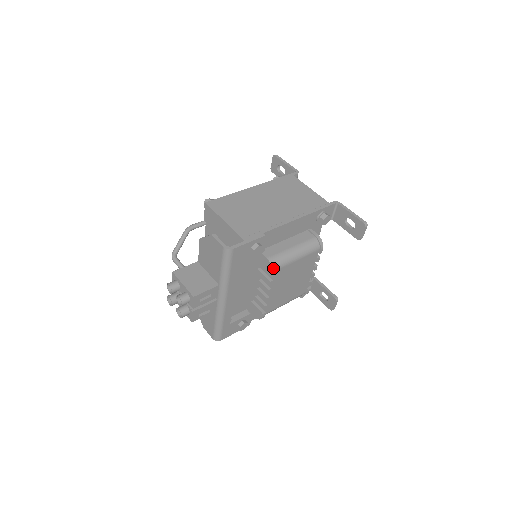
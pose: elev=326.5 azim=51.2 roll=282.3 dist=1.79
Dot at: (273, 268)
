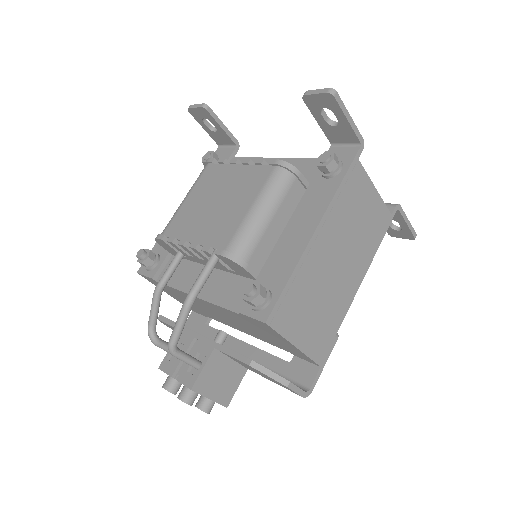
Dot at: occluded
